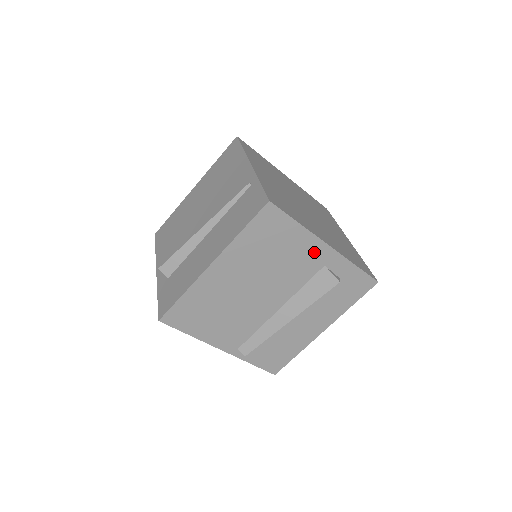
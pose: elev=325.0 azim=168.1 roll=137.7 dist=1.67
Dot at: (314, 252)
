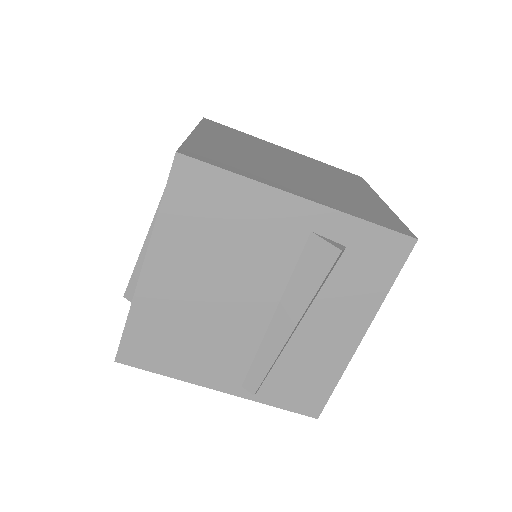
Dot at: (283, 214)
